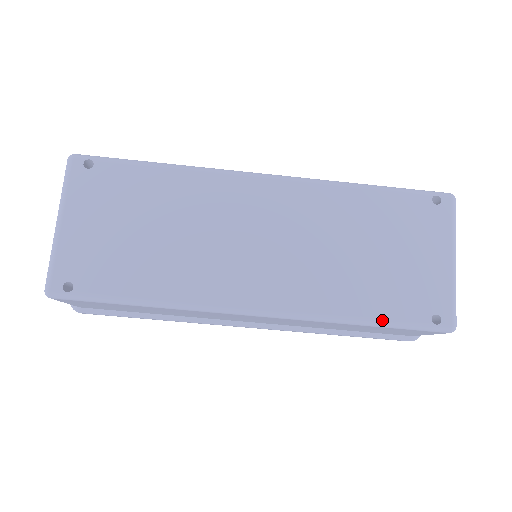
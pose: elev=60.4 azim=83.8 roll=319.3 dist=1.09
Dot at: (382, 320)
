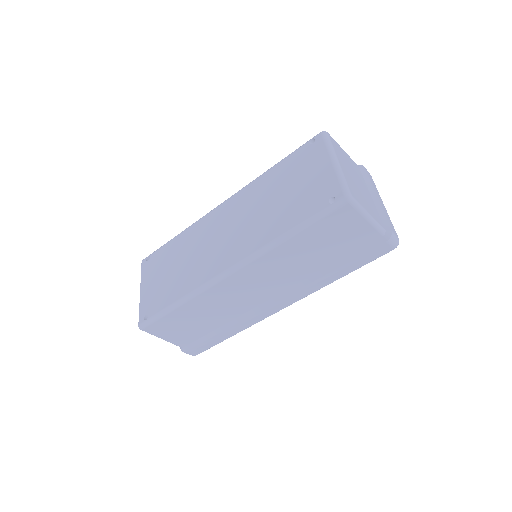
Dot at: (298, 225)
